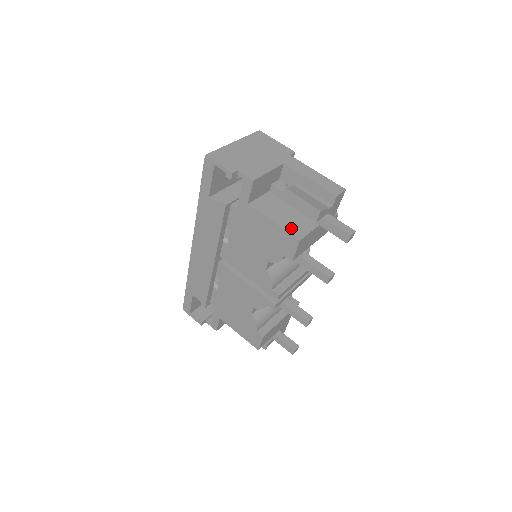
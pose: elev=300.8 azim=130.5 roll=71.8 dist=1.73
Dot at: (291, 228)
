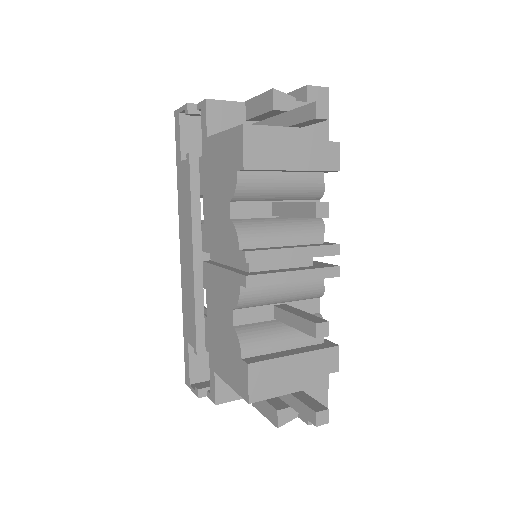
Dot at: occluded
